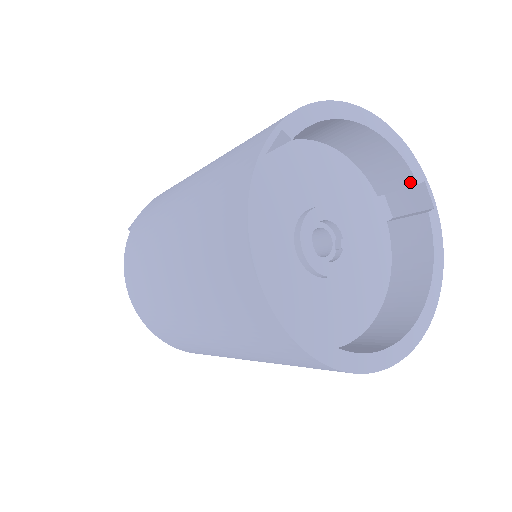
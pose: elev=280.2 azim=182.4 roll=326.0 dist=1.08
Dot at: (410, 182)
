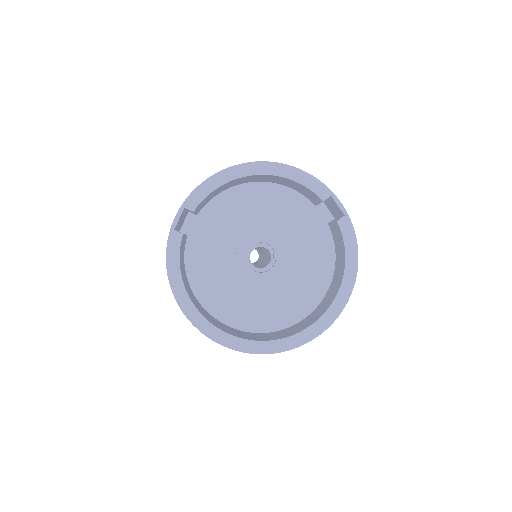
Dot at: (319, 199)
